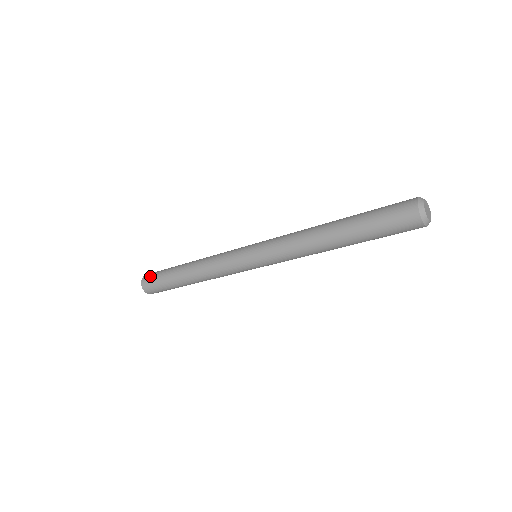
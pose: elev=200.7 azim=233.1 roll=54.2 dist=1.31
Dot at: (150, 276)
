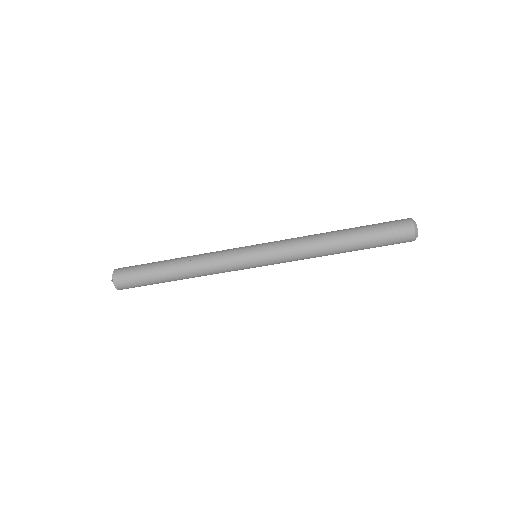
Dot at: (129, 266)
